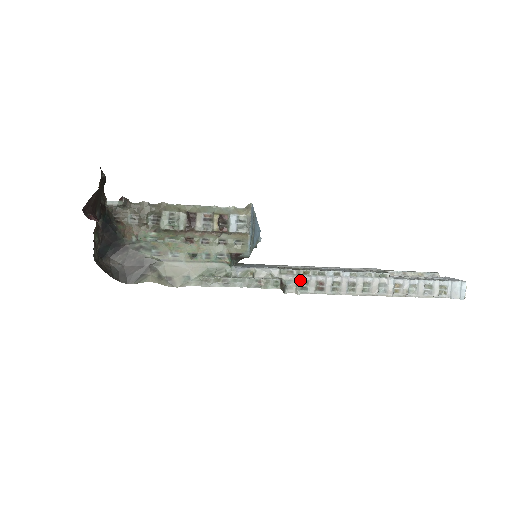
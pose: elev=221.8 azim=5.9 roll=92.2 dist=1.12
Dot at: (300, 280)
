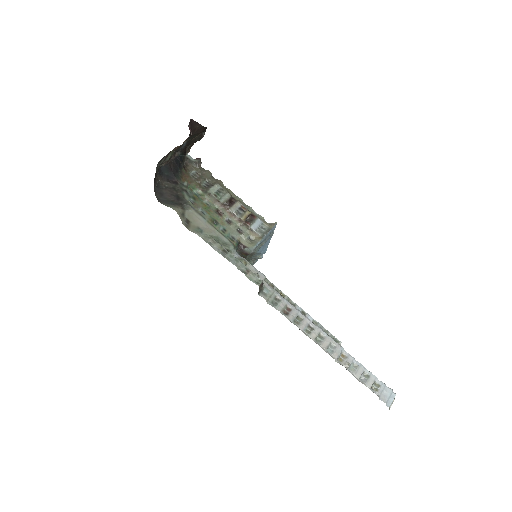
Dot at: (275, 295)
